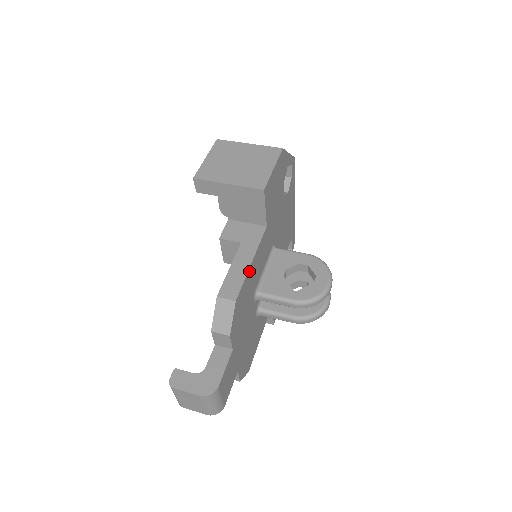
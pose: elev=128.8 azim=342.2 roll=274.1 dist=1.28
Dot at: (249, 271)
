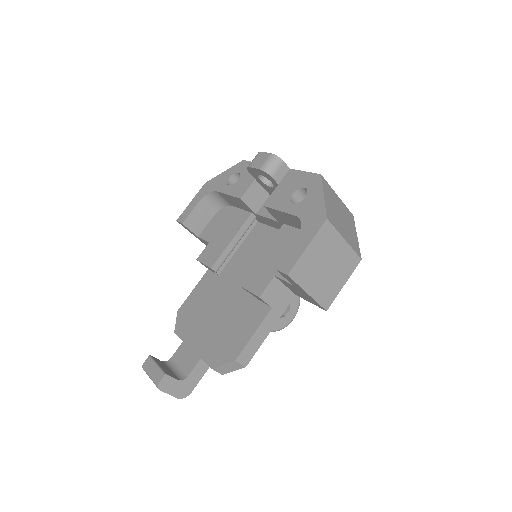
Dot at: (264, 336)
